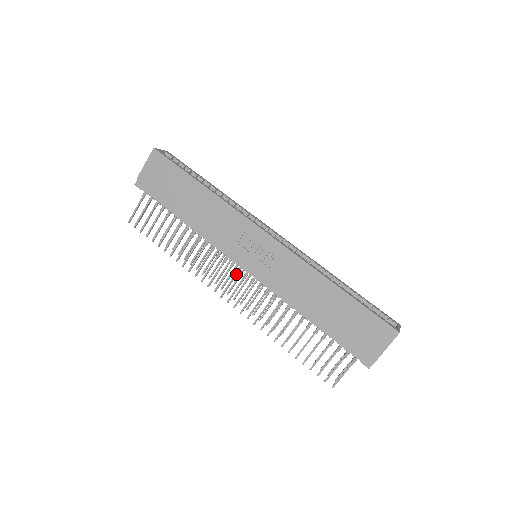
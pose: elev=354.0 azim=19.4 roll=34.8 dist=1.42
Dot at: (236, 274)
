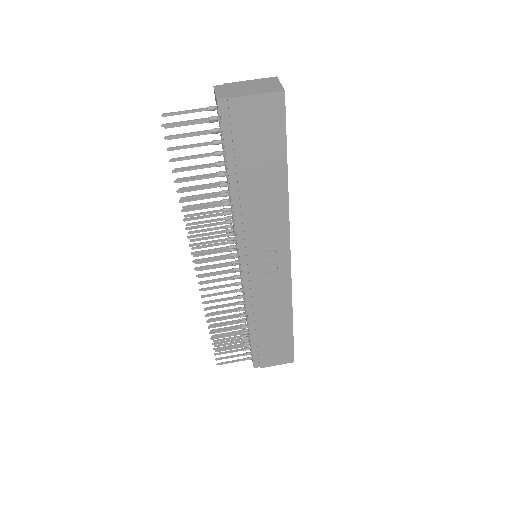
Dot at: (229, 264)
